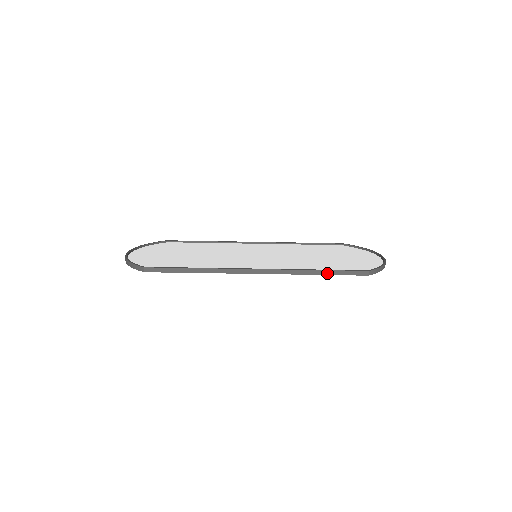
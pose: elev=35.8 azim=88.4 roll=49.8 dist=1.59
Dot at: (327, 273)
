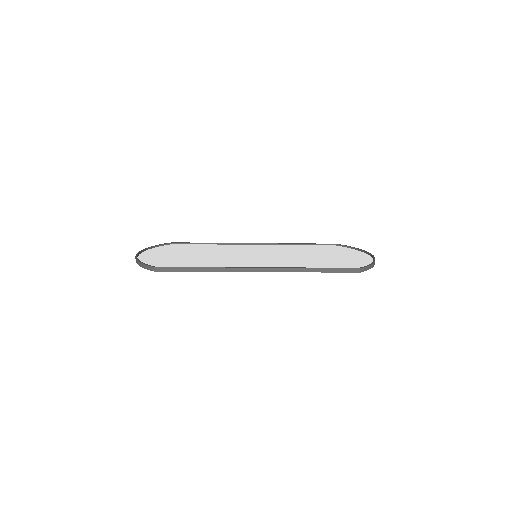
Dot at: (322, 271)
